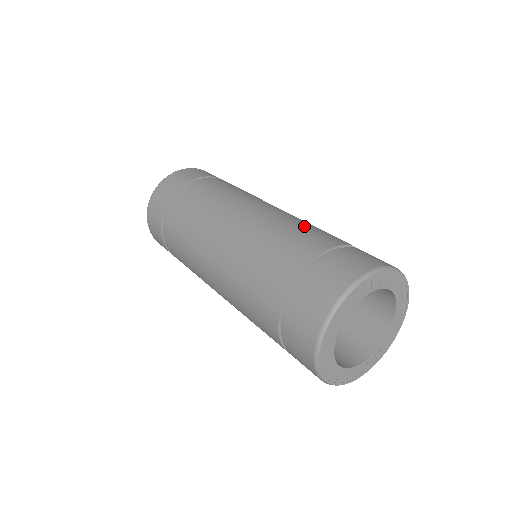
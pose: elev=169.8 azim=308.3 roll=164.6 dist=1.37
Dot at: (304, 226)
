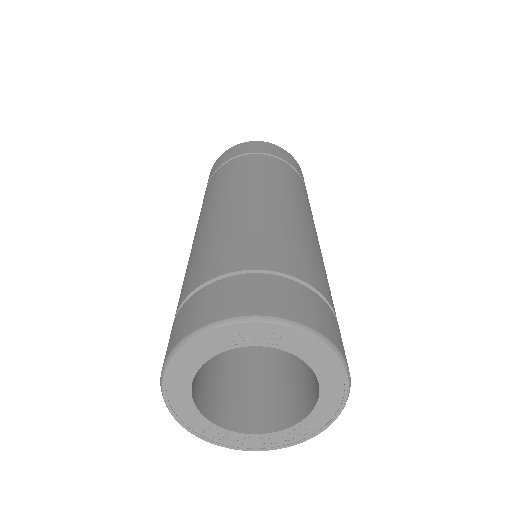
Dot at: (254, 232)
